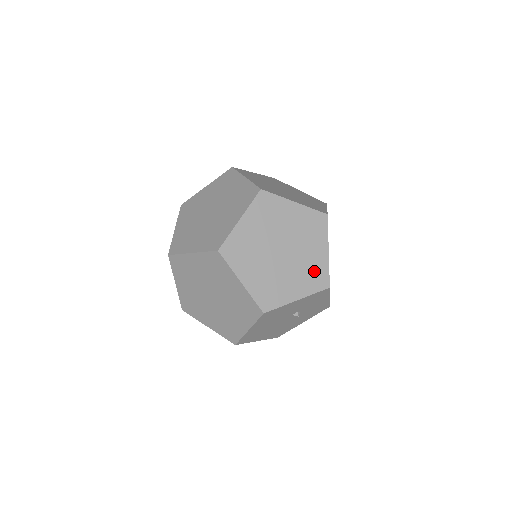
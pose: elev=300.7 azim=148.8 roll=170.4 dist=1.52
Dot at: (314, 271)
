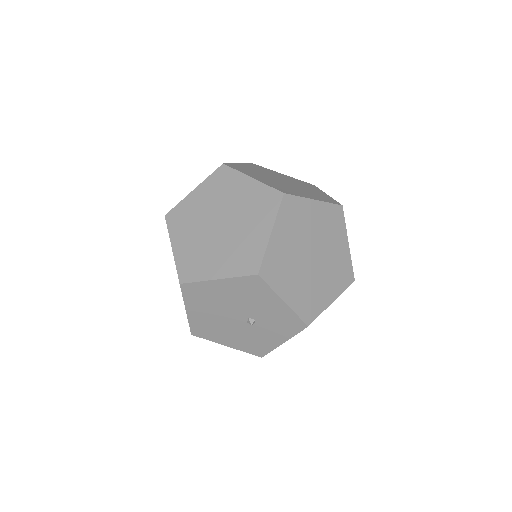
Dot at: (313, 300)
